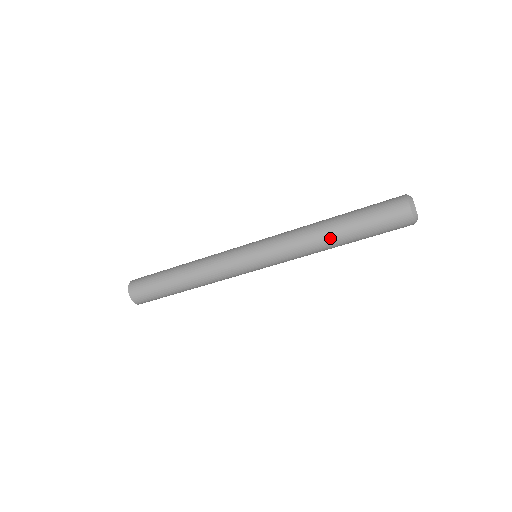
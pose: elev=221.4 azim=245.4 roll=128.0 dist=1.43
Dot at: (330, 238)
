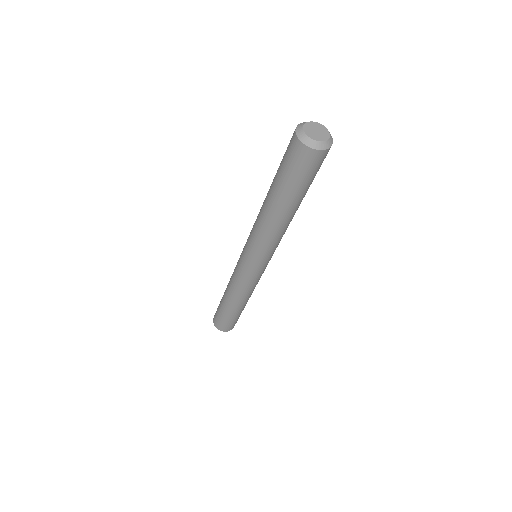
Dot at: (286, 217)
